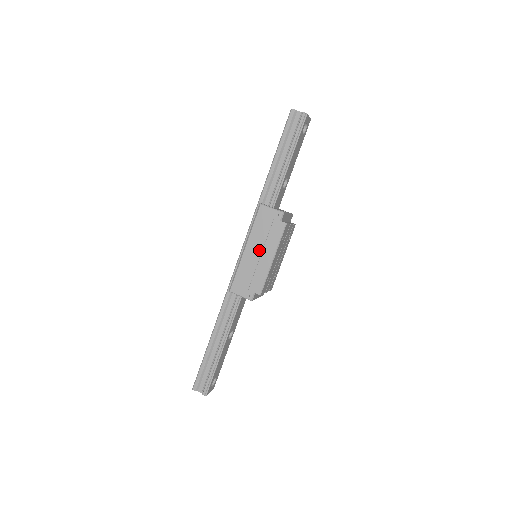
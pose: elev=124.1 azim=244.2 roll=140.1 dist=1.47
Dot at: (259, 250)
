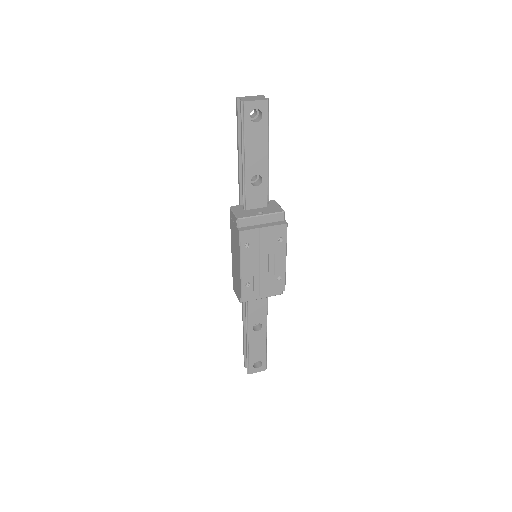
Dot at: (235, 255)
